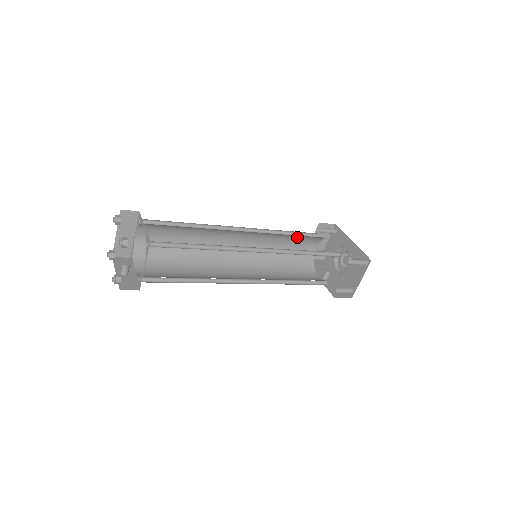
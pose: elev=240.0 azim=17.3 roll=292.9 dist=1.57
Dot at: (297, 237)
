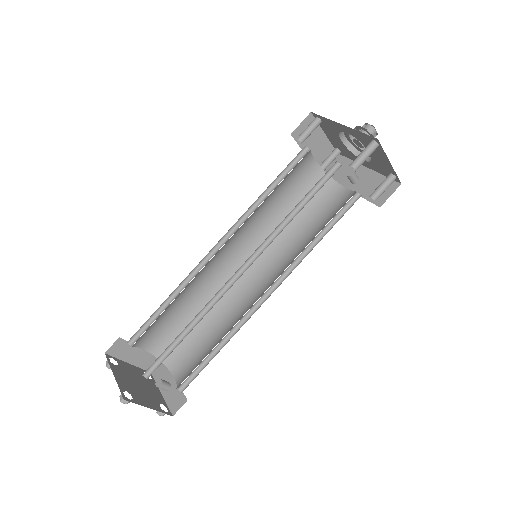
Dot at: (280, 184)
